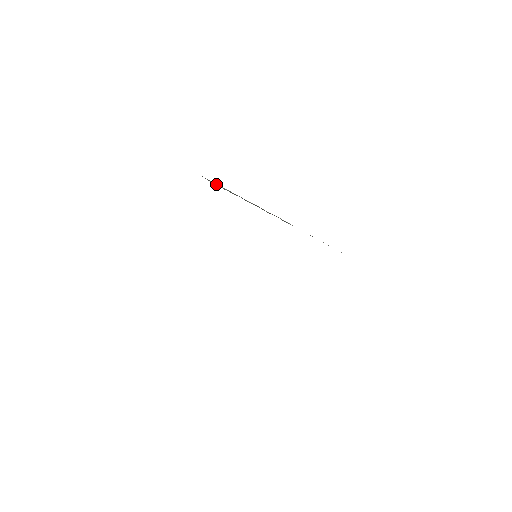
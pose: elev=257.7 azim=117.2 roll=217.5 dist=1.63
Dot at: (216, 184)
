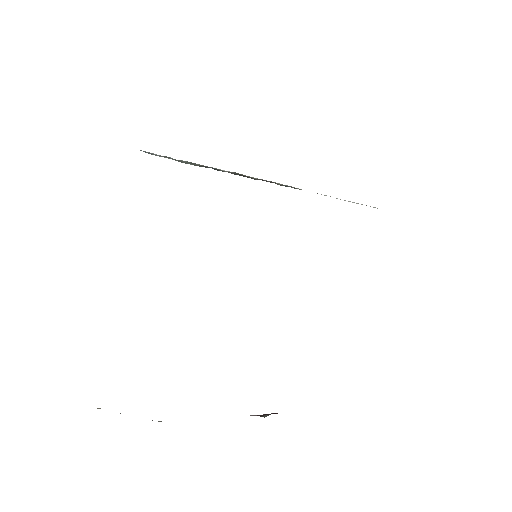
Dot at: (168, 158)
